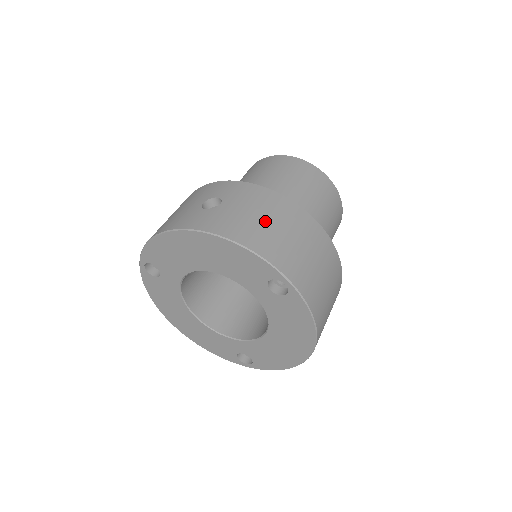
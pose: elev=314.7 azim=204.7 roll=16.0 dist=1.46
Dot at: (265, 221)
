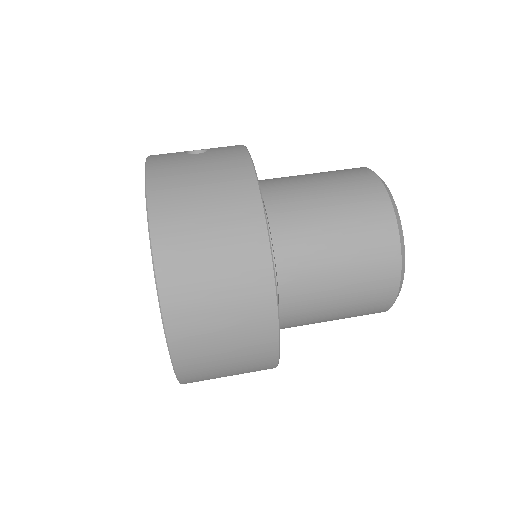
Dot at: (199, 184)
